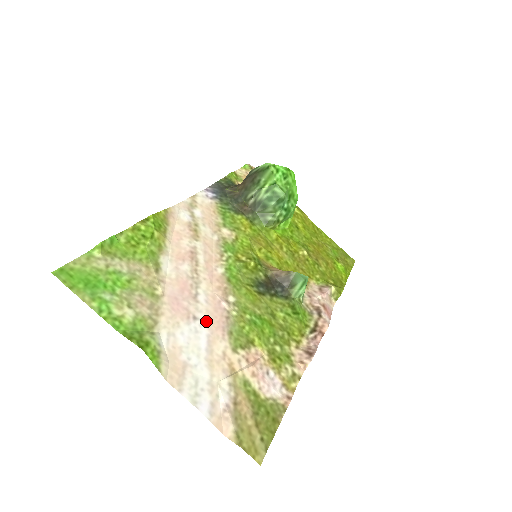
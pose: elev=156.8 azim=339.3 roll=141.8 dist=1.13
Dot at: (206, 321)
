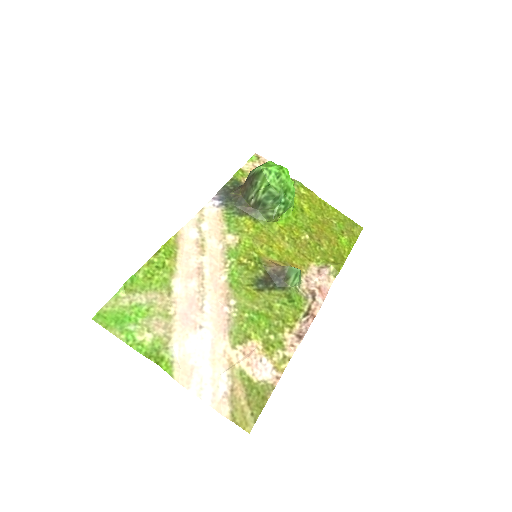
Dot at: (210, 327)
